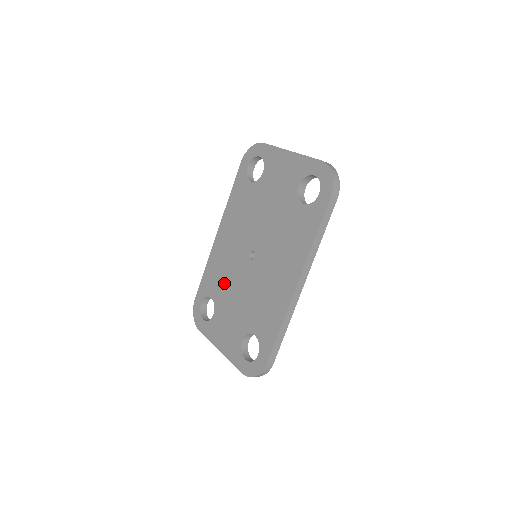
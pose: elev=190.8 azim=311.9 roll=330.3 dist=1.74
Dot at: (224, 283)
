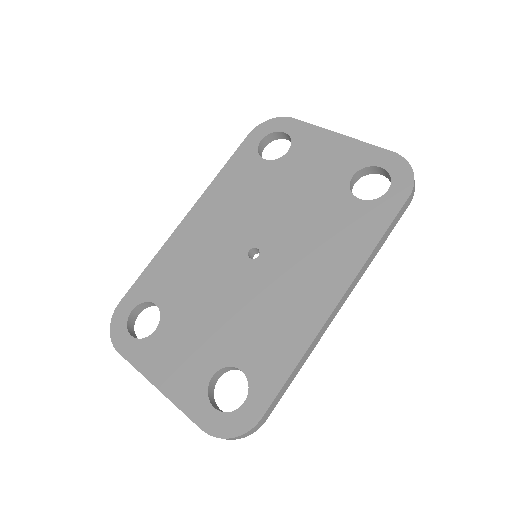
Dot at: (188, 285)
